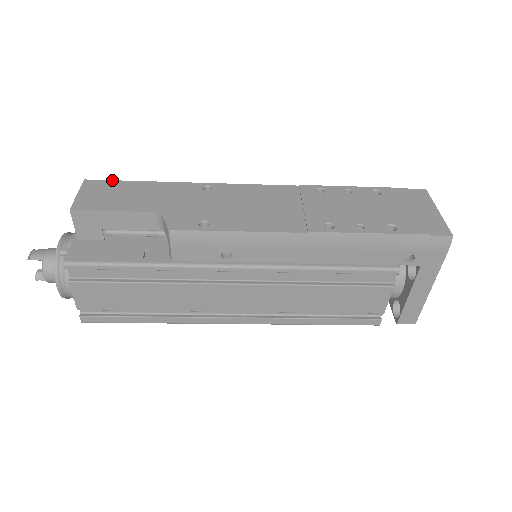
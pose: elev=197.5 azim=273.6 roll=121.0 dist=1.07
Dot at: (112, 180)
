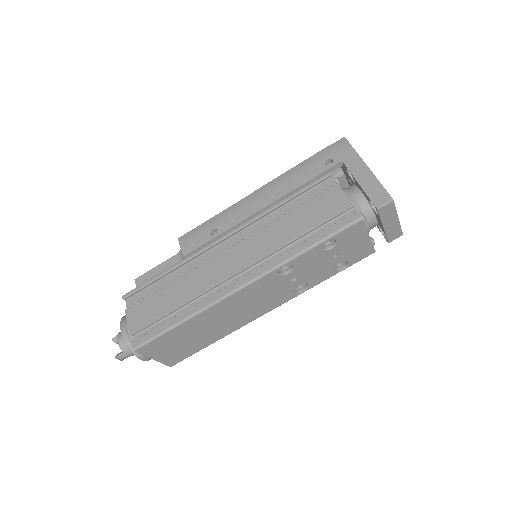
Dot at: occluded
